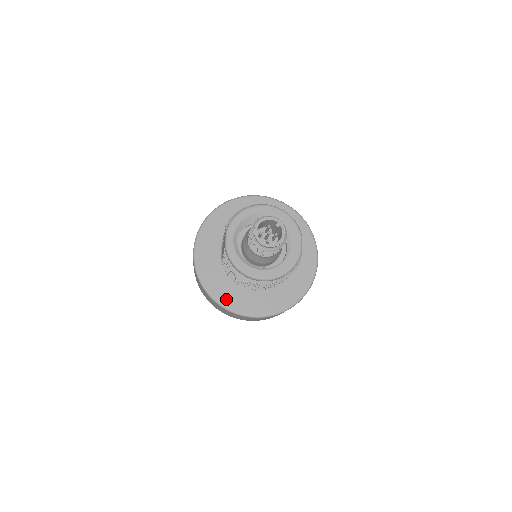
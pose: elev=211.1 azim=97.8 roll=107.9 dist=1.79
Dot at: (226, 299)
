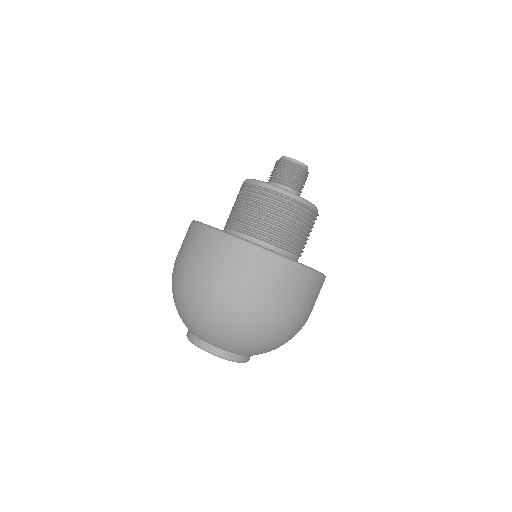
Dot at: occluded
